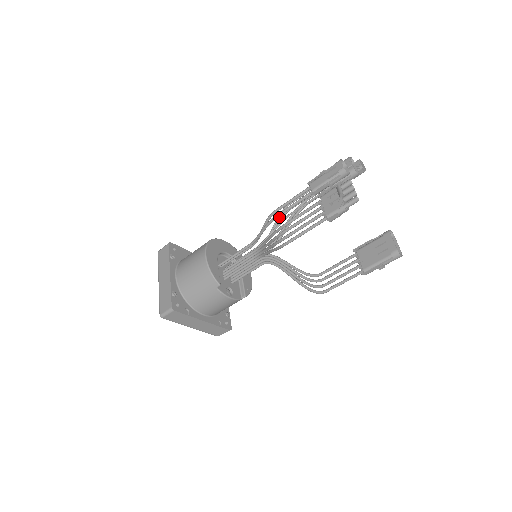
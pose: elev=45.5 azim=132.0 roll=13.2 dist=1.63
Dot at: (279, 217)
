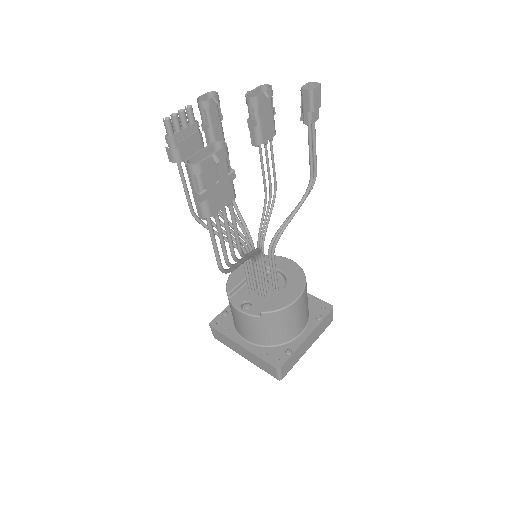
Dot at: (273, 203)
